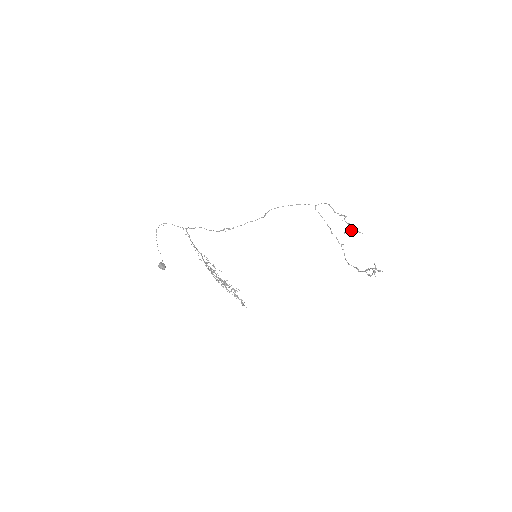
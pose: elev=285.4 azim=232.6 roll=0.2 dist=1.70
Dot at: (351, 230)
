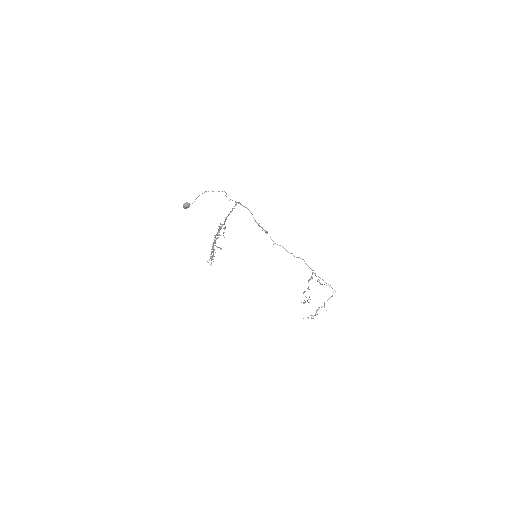
Dot at: (308, 318)
